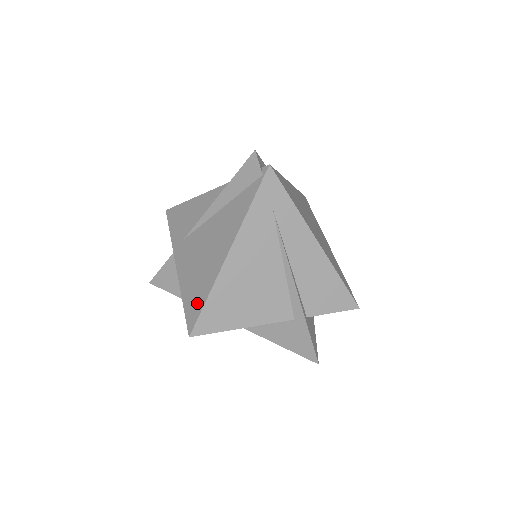
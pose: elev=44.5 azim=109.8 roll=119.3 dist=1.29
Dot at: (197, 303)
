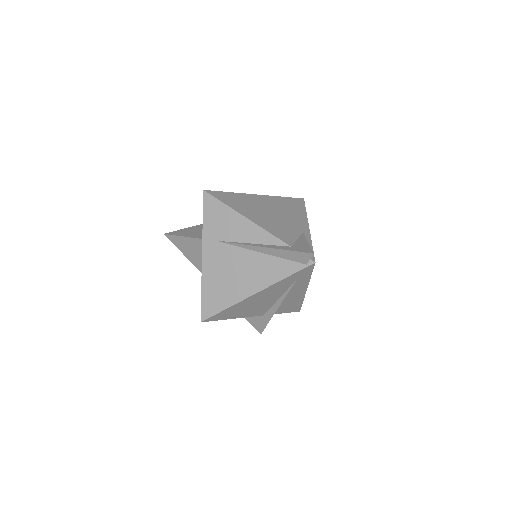
Dot at: (215, 305)
